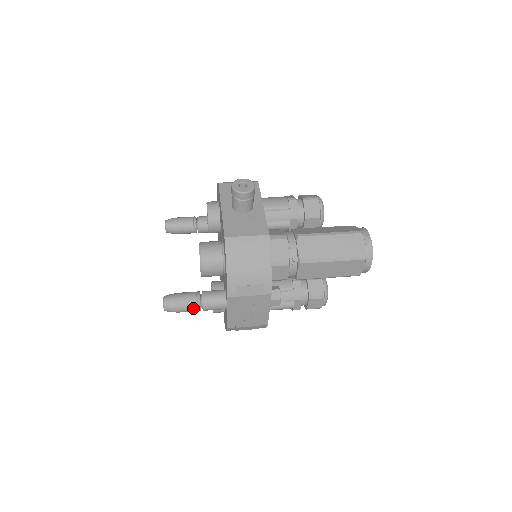
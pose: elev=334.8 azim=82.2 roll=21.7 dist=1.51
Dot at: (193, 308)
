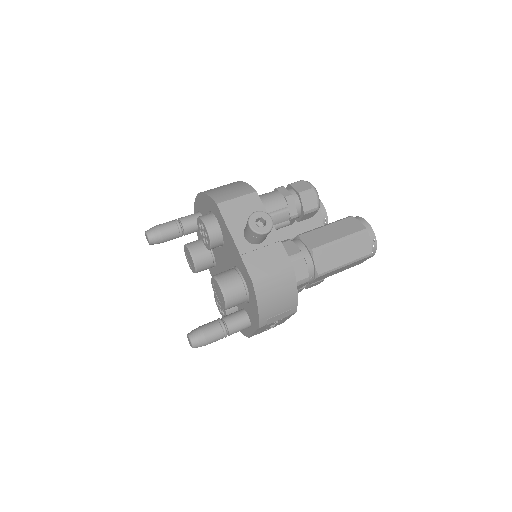
Dot at: occluded
